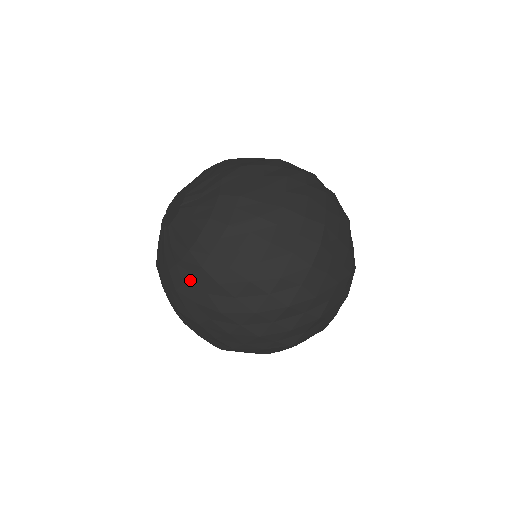
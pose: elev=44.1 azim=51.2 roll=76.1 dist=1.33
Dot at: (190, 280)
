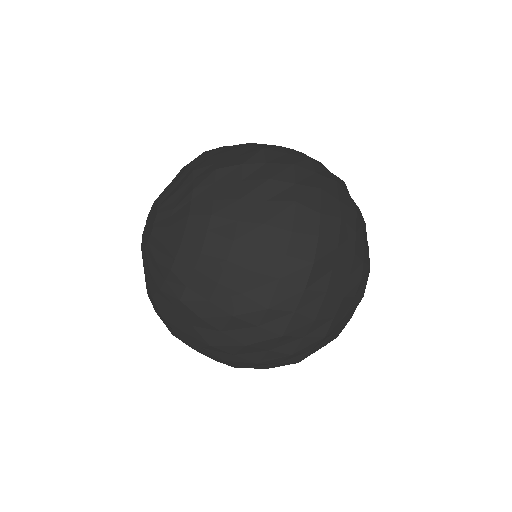
Dot at: (172, 311)
